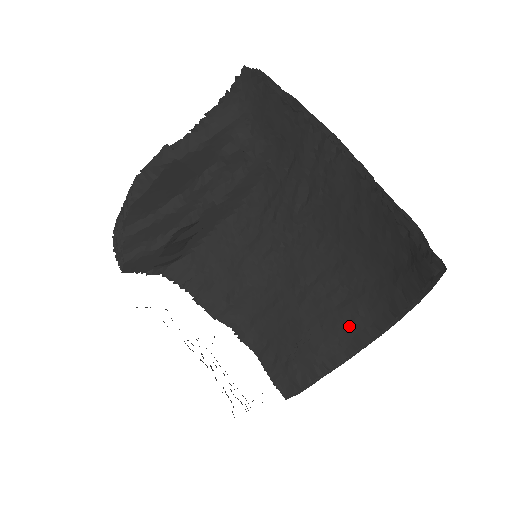
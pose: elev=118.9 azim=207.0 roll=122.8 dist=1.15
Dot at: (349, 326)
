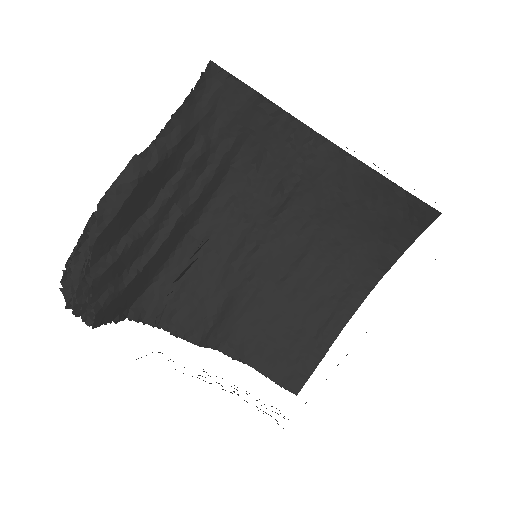
Dot at: (341, 298)
